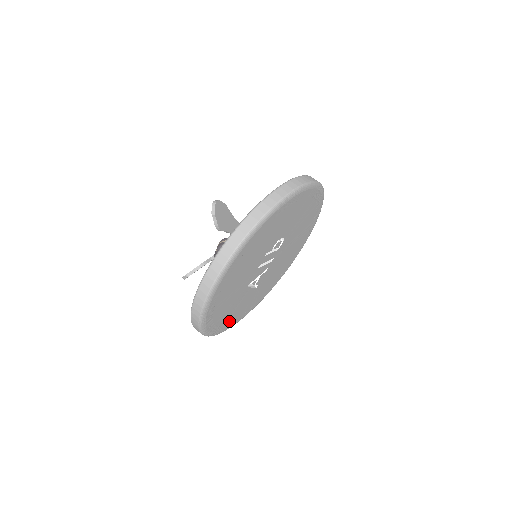
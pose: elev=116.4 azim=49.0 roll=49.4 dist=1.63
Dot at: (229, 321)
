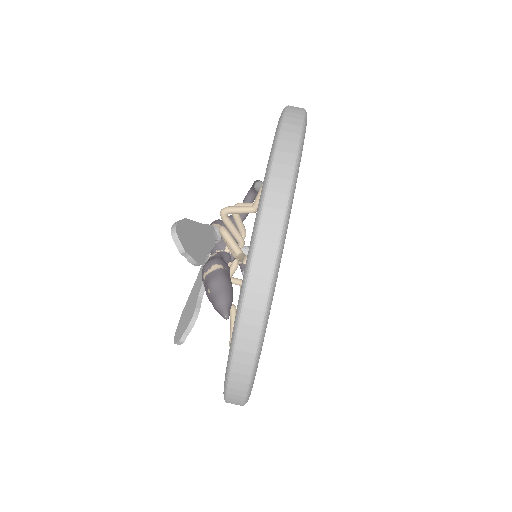
Dot at: occluded
